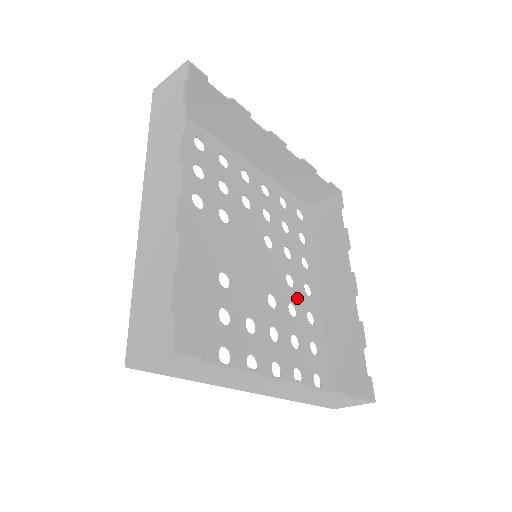
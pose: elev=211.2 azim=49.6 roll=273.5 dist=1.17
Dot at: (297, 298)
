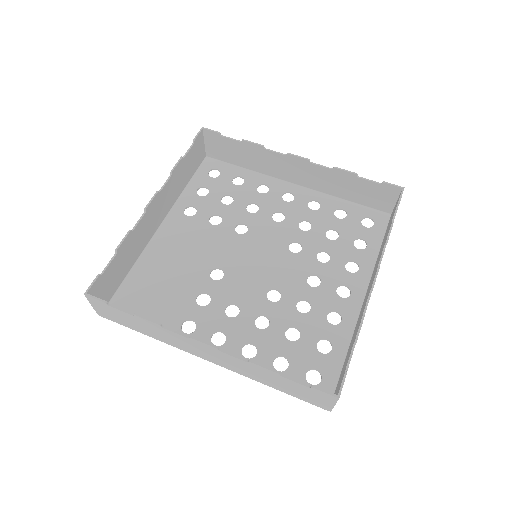
Dot at: (317, 297)
